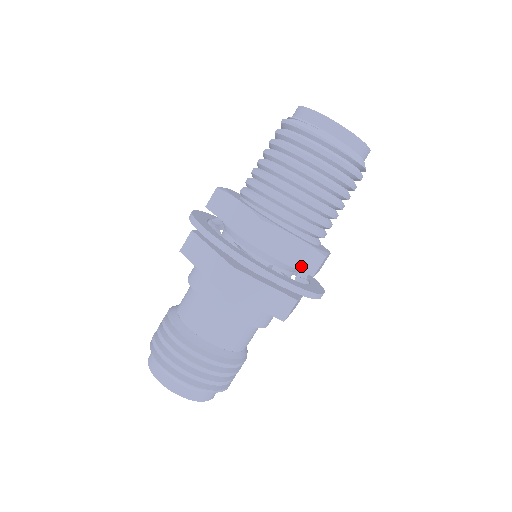
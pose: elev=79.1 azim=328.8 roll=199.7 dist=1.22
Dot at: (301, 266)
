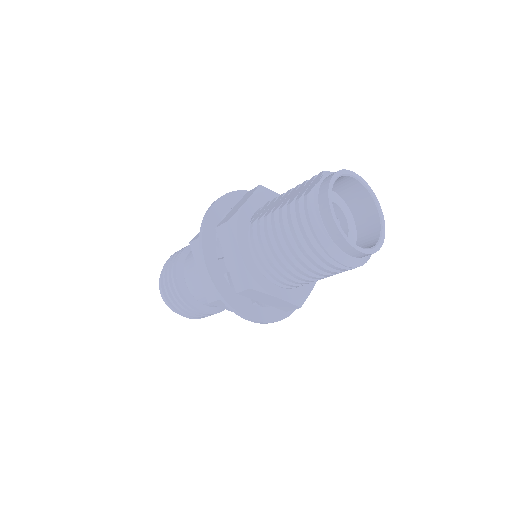
Dot at: (278, 307)
